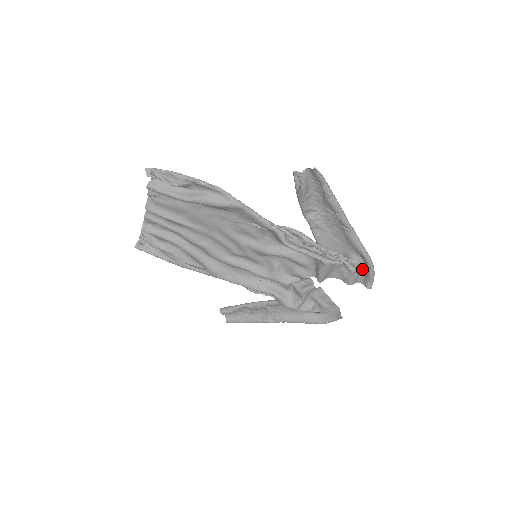
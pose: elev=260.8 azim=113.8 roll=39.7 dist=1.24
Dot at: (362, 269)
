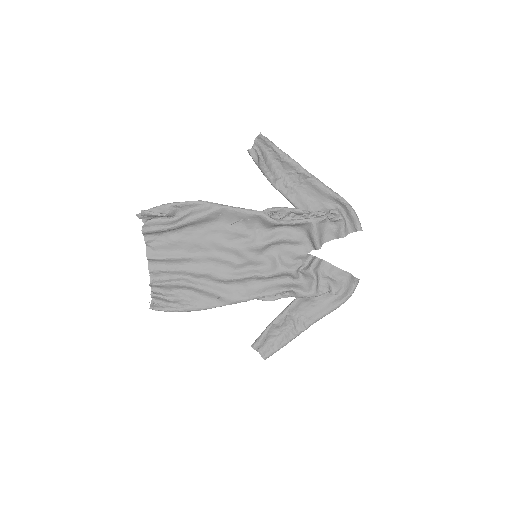
Dot at: (345, 217)
